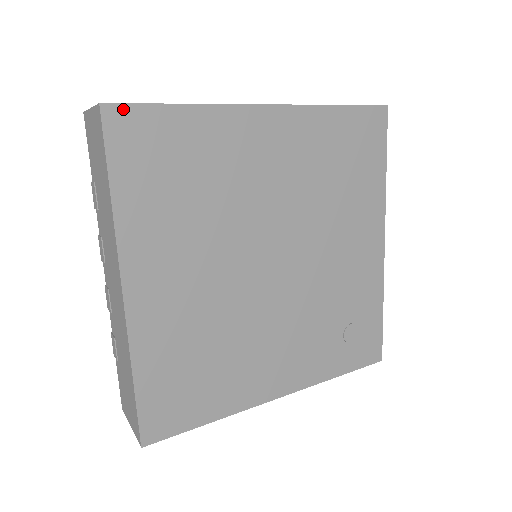
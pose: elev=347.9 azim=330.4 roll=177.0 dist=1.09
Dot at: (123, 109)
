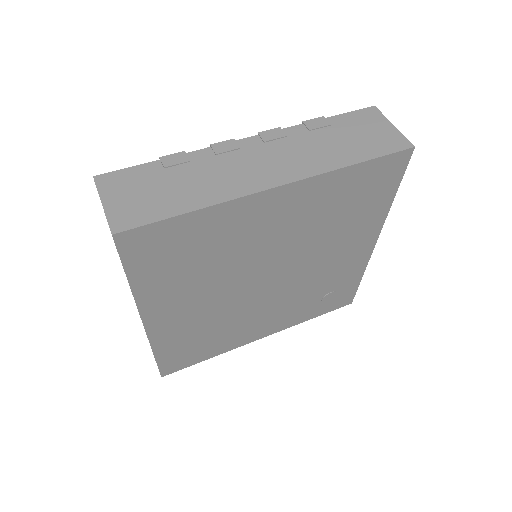
Dot at: (134, 232)
